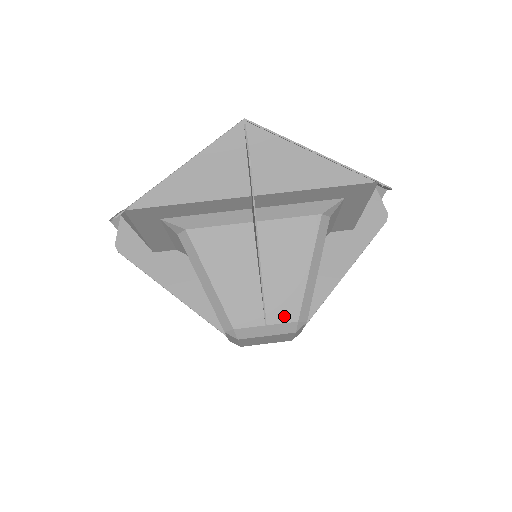
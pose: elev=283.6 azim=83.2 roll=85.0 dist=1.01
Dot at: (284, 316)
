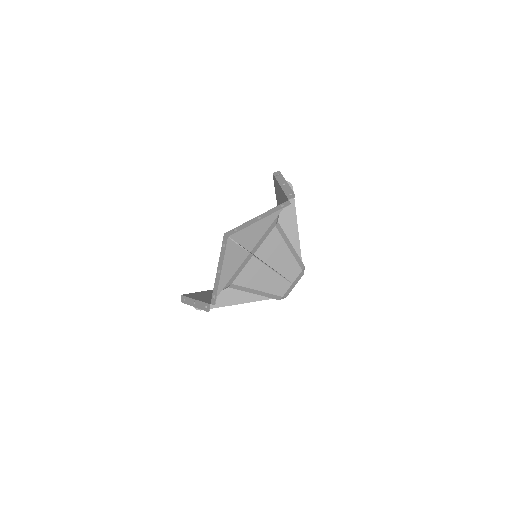
Dot at: (296, 274)
